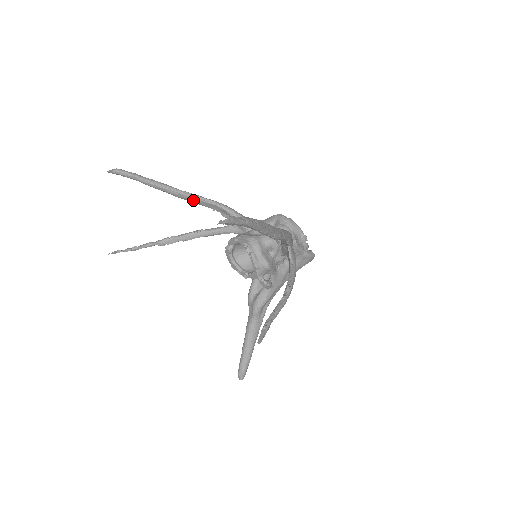
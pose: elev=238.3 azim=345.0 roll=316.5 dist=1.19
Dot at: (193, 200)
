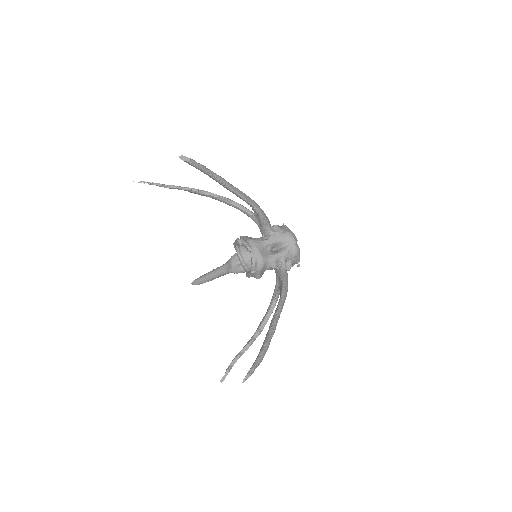
Dot at: (238, 196)
